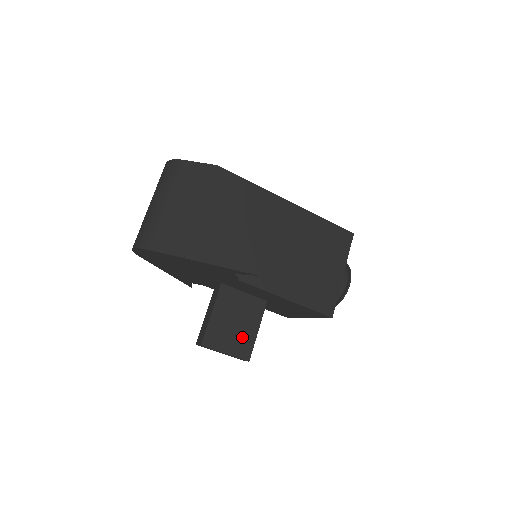
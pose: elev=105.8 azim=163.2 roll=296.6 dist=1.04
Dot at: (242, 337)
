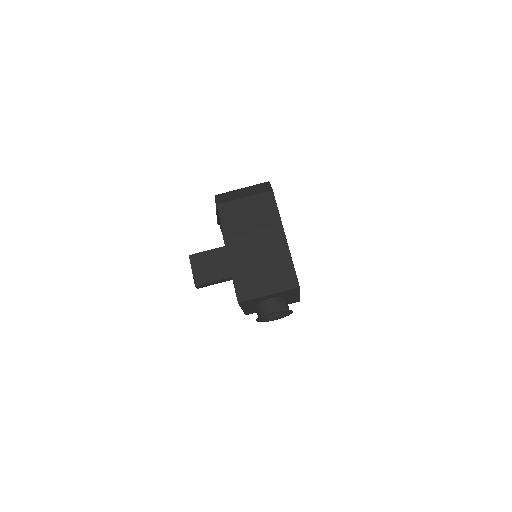
Dot at: (206, 274)
